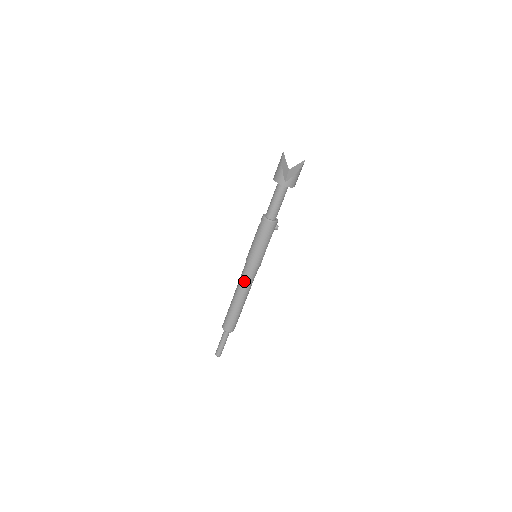
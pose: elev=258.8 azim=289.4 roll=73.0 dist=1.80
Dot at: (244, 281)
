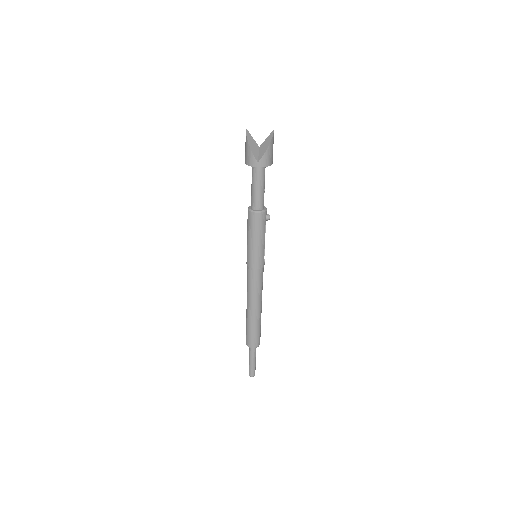
Dot at: (251, 288)
